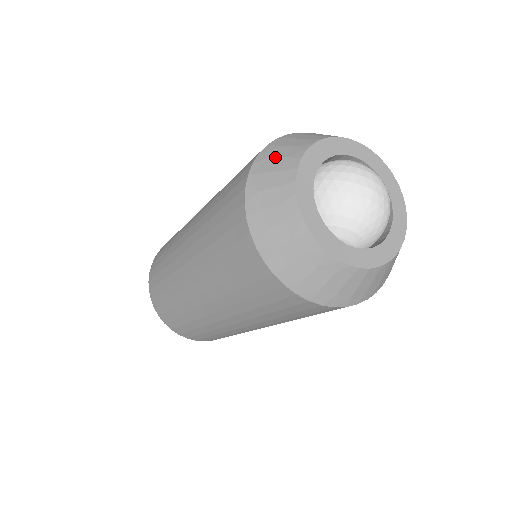
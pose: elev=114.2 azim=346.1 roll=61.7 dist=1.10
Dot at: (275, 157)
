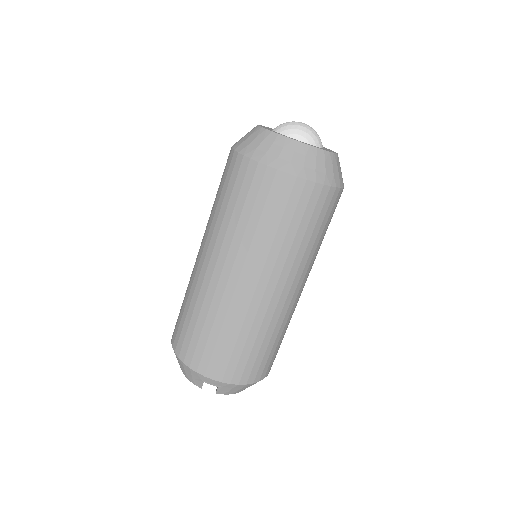
Dot at: occluded
